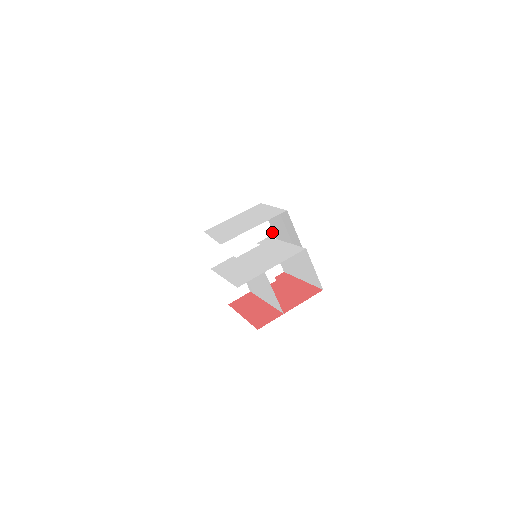
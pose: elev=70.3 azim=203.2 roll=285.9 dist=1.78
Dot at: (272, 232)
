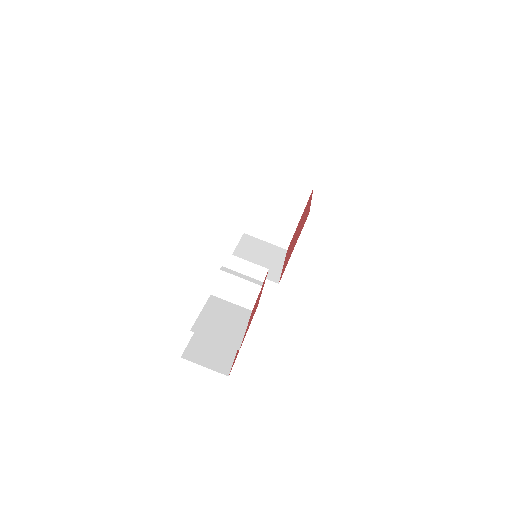
Dot at: (300, 185)
